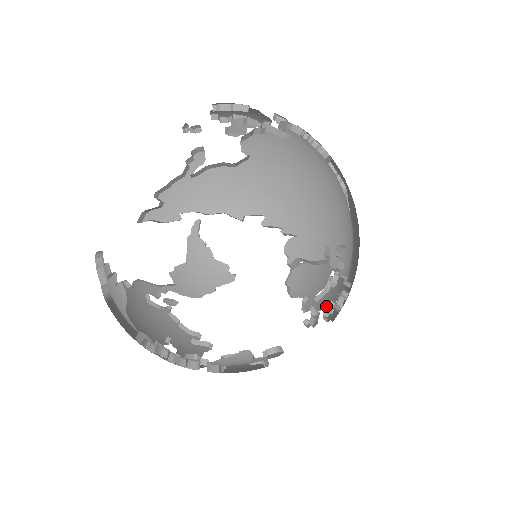
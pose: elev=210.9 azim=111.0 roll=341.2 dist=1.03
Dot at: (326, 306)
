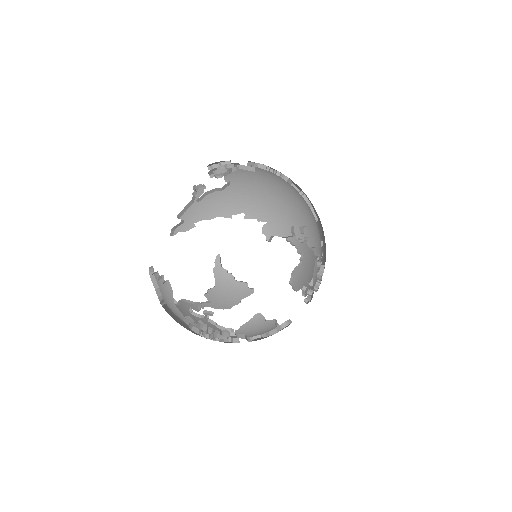
Dot at: occluded
